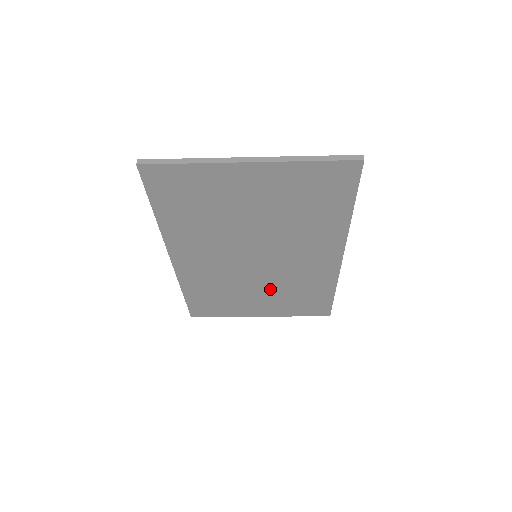
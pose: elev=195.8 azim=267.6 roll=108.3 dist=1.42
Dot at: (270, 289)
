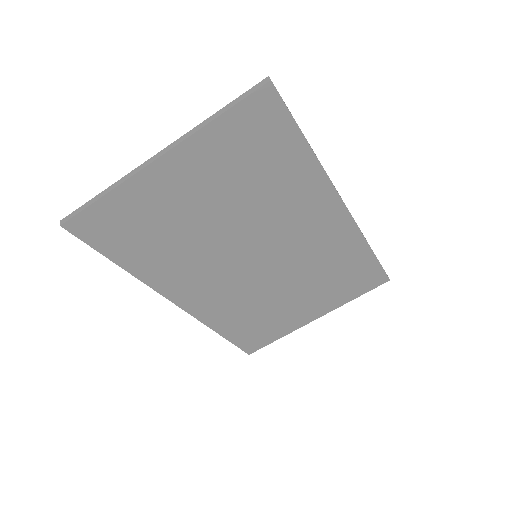
Dot at: (300, 284)
